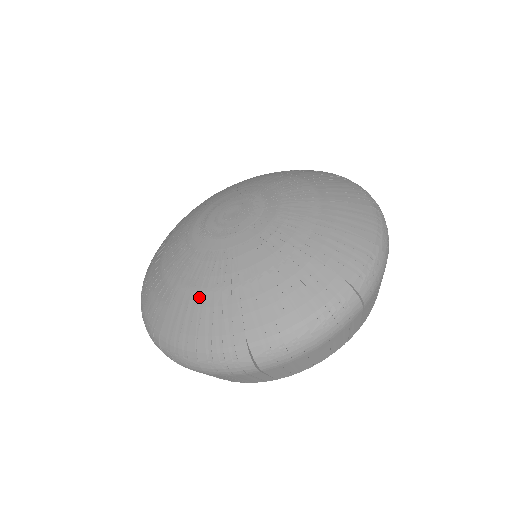
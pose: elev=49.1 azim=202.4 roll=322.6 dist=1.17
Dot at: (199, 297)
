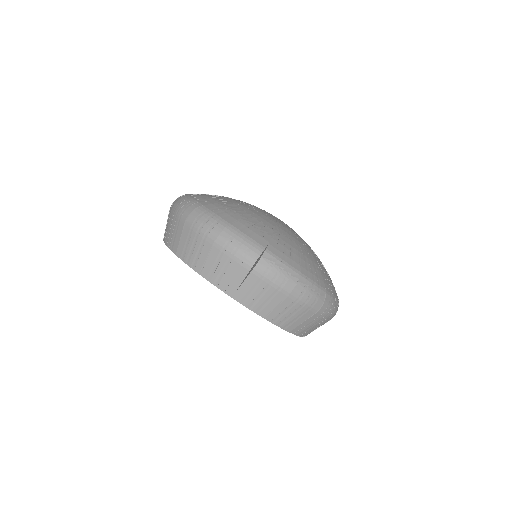
Dot at: (297, 246)
